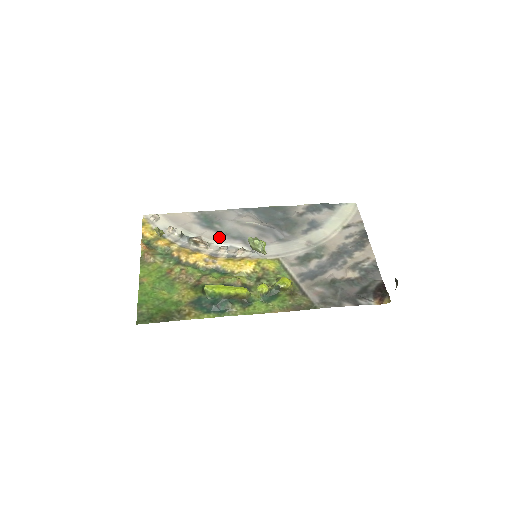
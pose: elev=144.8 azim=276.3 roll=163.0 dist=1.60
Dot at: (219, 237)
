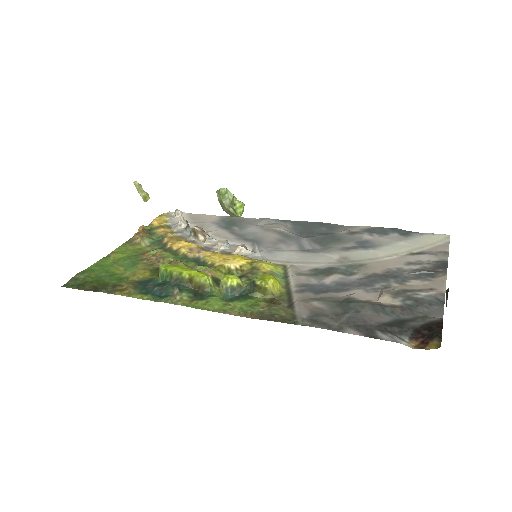
Dot at: (229, 236)
